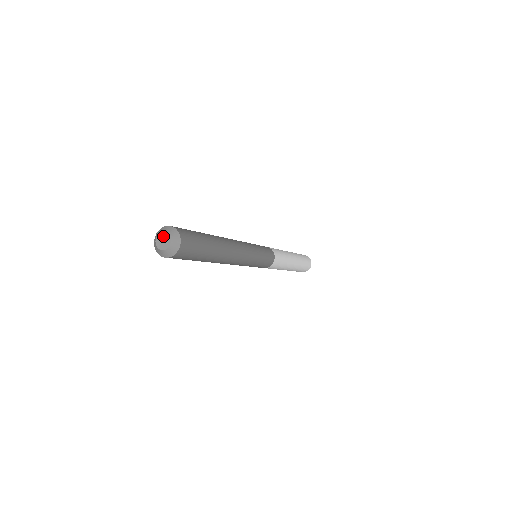
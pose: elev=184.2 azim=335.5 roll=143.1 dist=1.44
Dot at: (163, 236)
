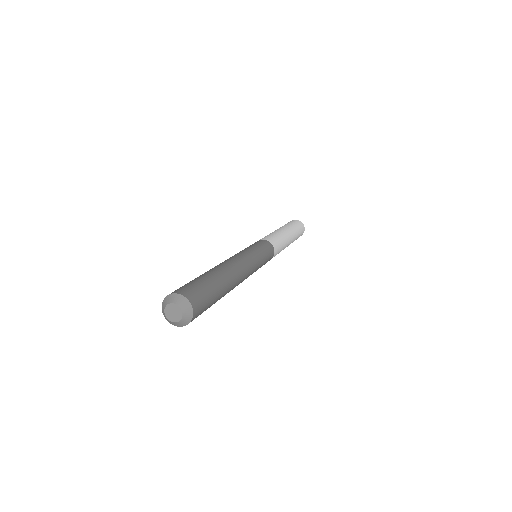
Dot at: (171, 308)
